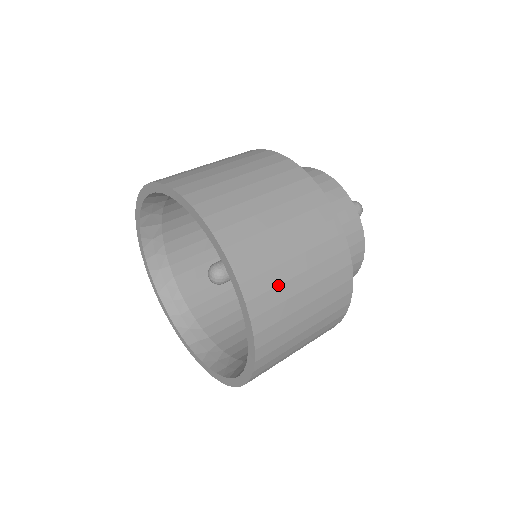
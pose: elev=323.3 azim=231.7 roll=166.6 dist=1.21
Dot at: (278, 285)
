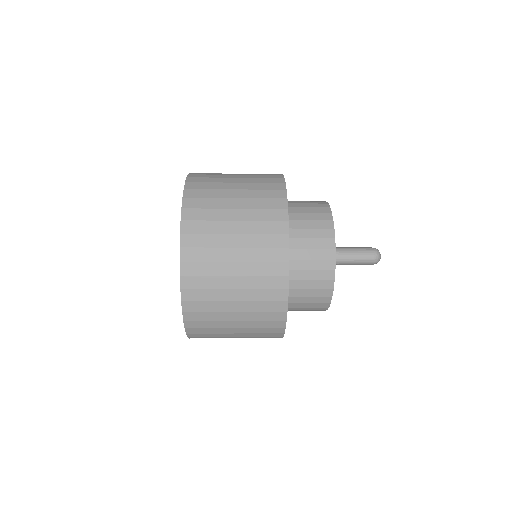
Dot at: (212, 198)
